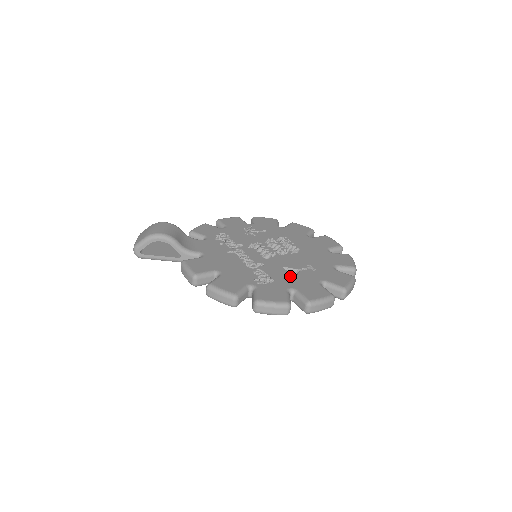
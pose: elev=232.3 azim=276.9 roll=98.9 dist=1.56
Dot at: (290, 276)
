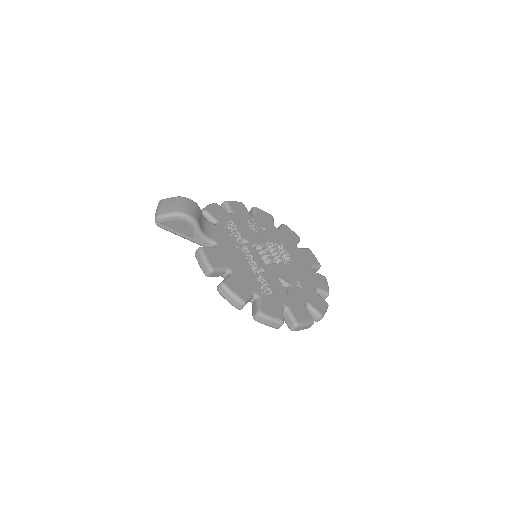
Dot at: (284, 291)
